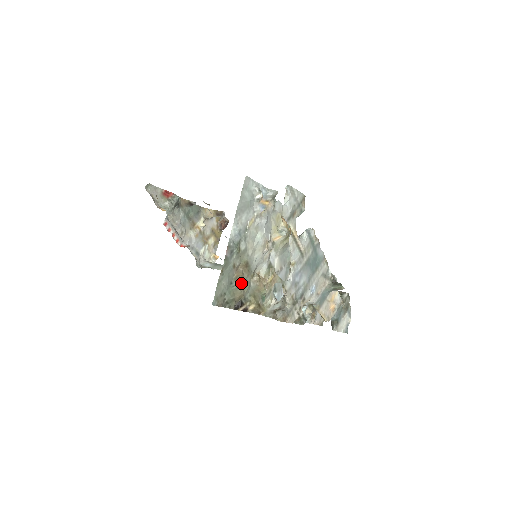
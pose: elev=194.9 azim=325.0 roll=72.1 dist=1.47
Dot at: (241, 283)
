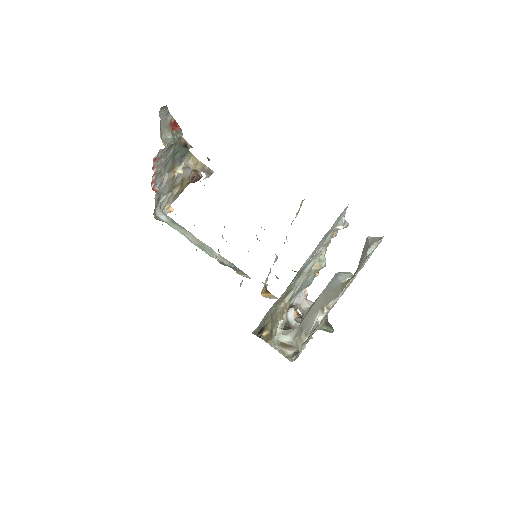
Dot at: (275, 309)
